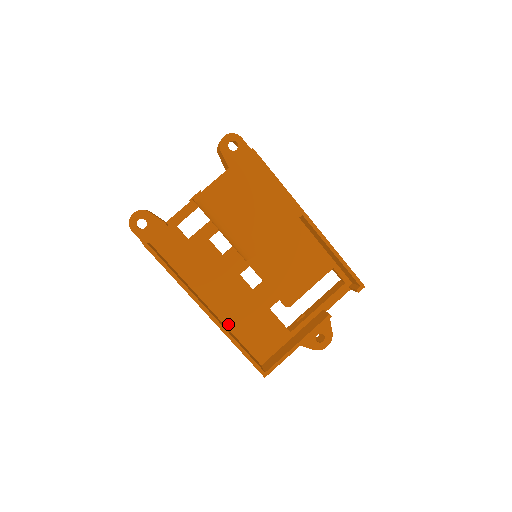
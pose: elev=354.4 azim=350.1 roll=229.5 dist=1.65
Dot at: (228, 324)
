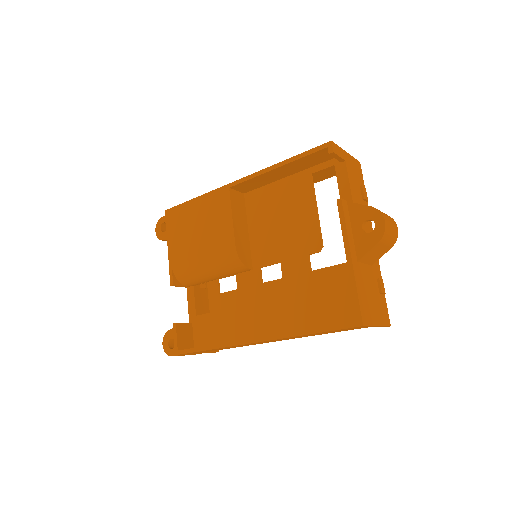
Dot at: (299, 328)
